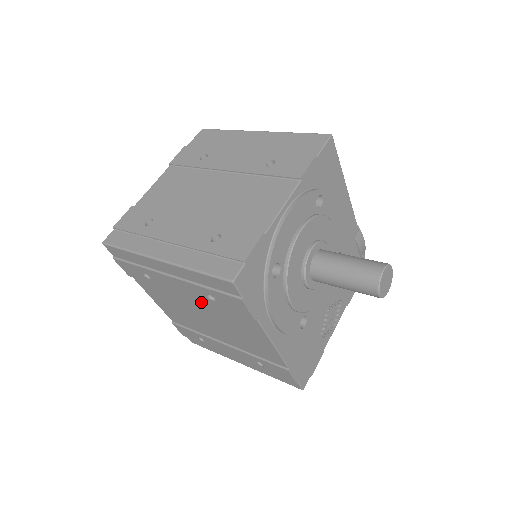
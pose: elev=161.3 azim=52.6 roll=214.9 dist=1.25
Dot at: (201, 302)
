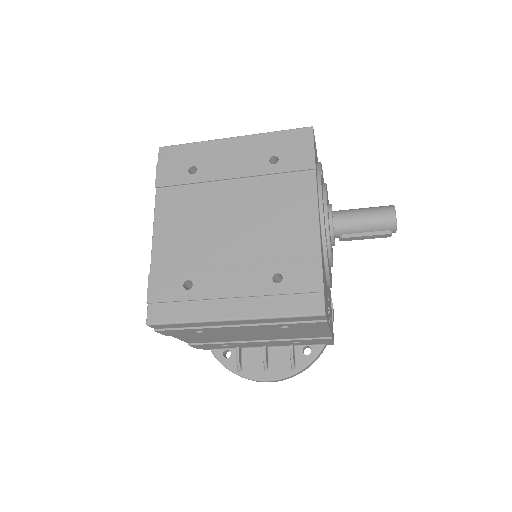
Dot at: (249, 183)
